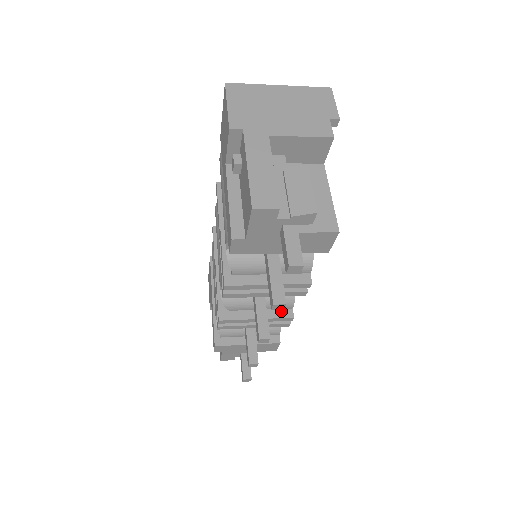
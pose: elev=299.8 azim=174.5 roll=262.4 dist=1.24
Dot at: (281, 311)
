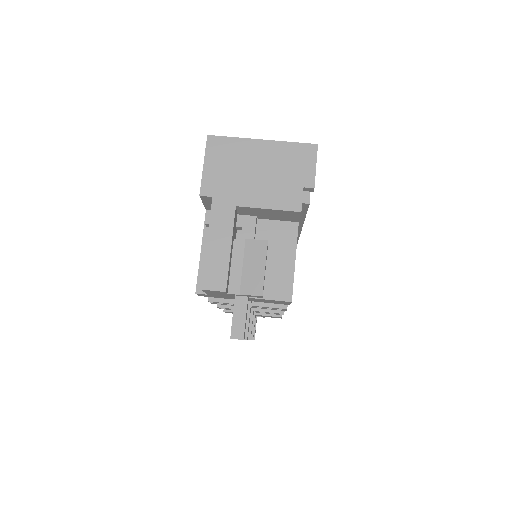
Dot at: occluded
